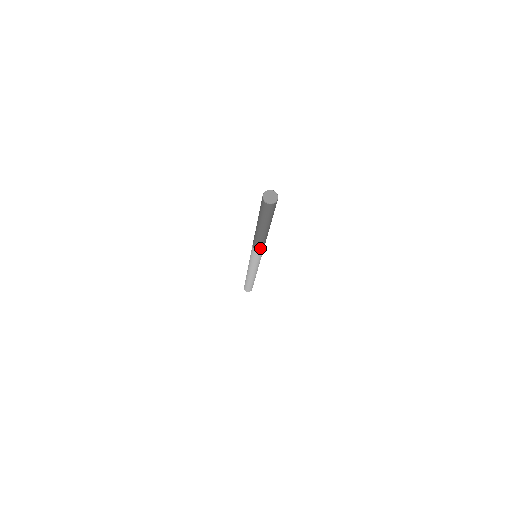
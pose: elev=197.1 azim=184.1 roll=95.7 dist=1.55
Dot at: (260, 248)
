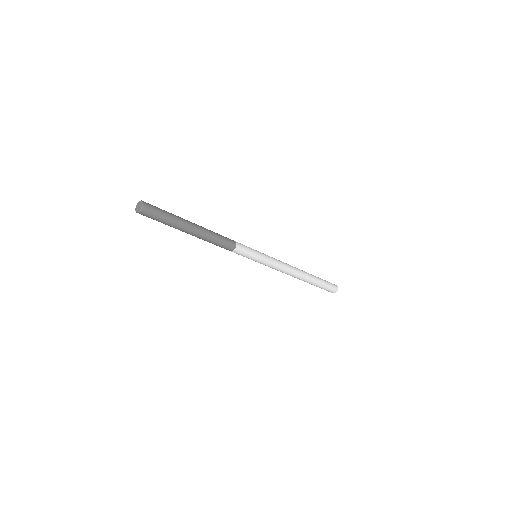
Dot at: occluded
